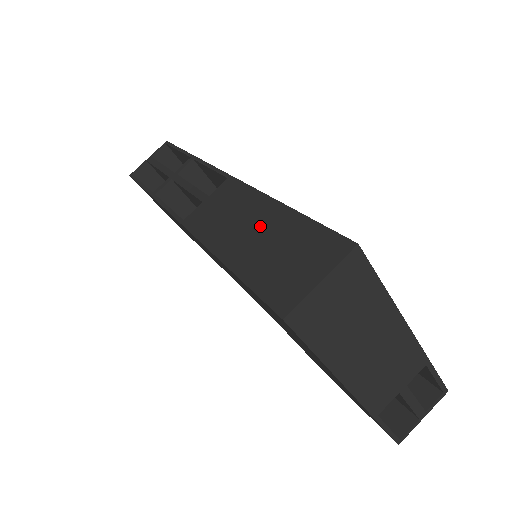
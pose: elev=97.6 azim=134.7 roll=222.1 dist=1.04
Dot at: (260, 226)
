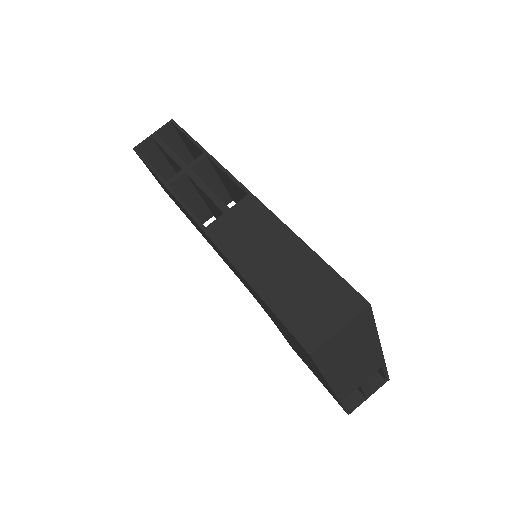
Dot at: (284, 260)
